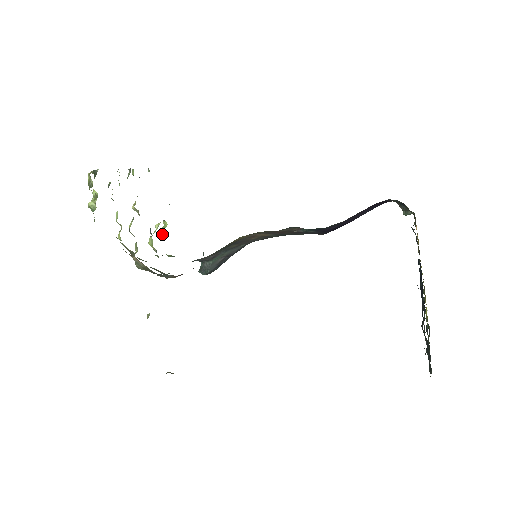
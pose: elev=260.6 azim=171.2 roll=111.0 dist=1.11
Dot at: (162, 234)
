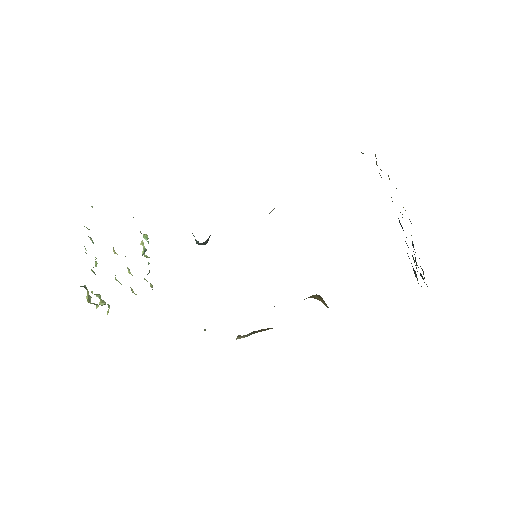
Dot at: (147, 241)
